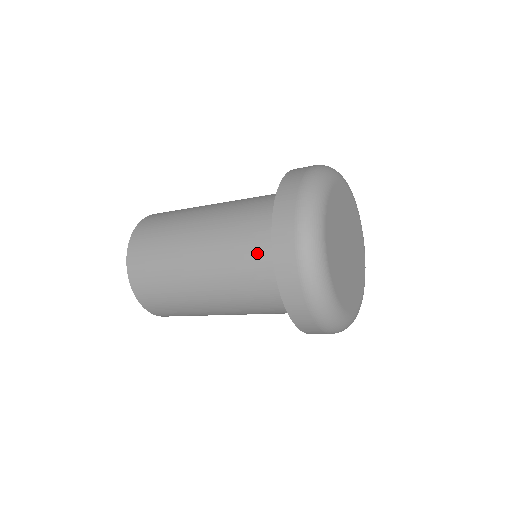
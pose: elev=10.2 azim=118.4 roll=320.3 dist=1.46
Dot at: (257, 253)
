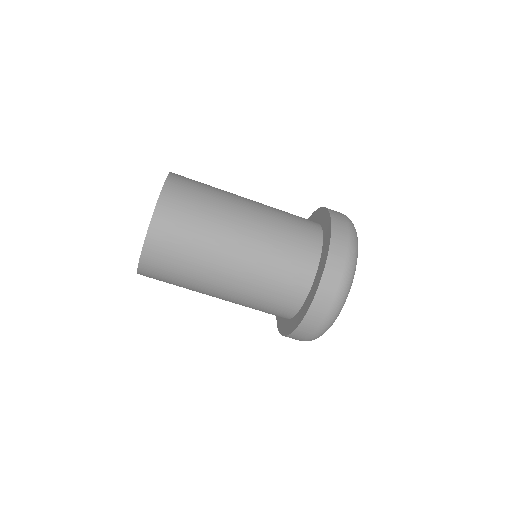
Dot at: (299, 253)
